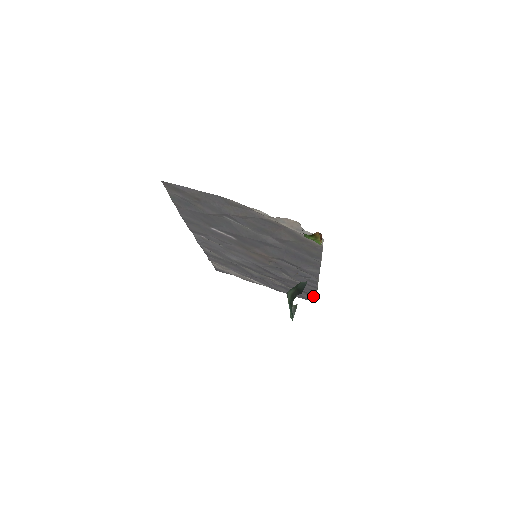
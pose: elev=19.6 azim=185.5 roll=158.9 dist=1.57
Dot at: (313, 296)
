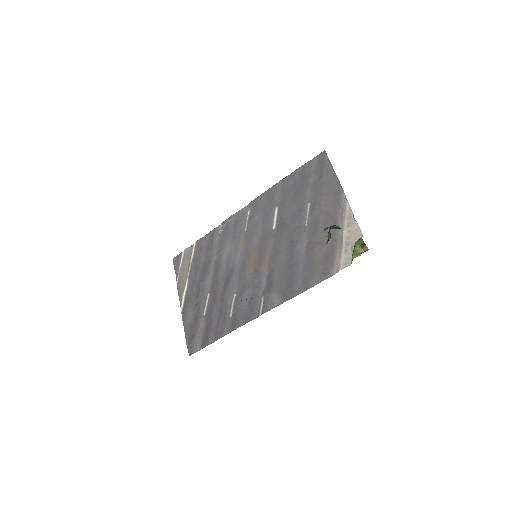
Dot at: (205, 343)
